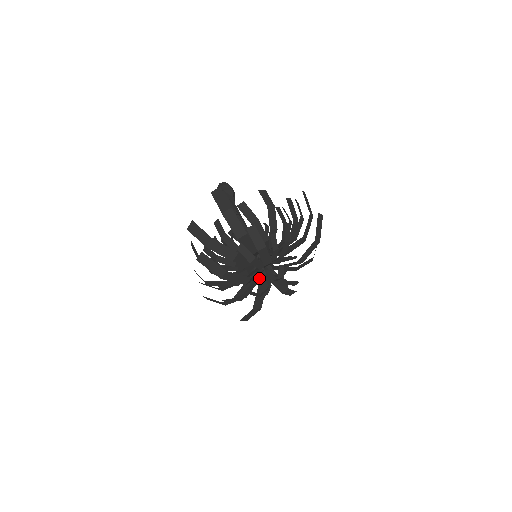
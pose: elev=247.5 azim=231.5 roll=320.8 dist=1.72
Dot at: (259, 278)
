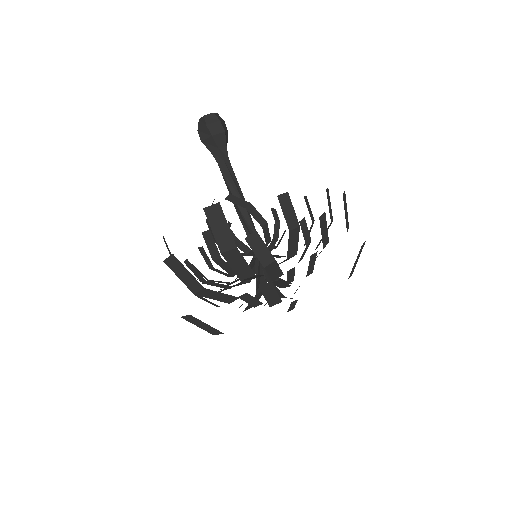
Dot at: (258, 287)
